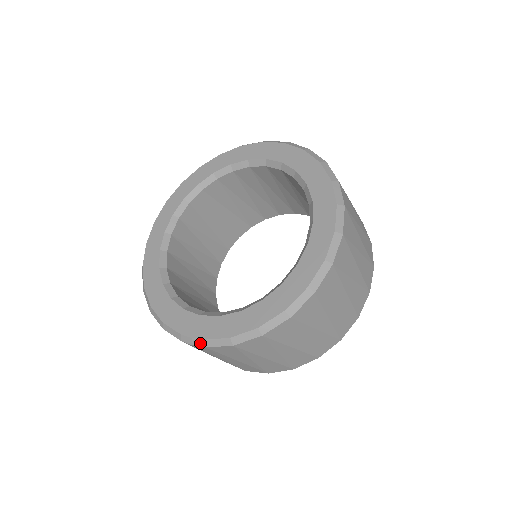
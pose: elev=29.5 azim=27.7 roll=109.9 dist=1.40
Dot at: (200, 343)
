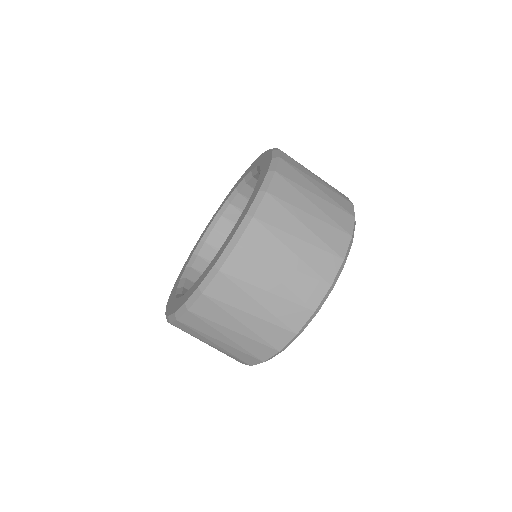
Dot at: (168, 320)
